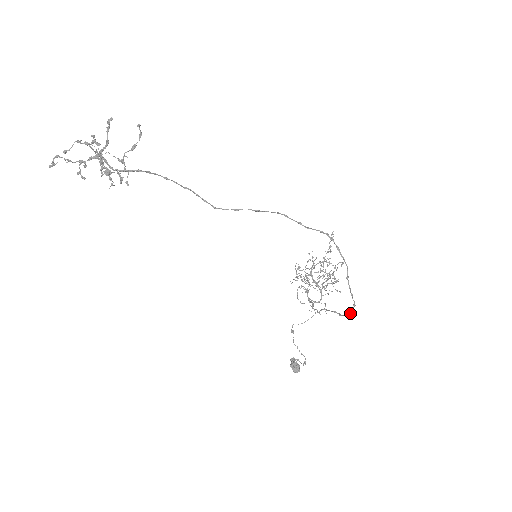
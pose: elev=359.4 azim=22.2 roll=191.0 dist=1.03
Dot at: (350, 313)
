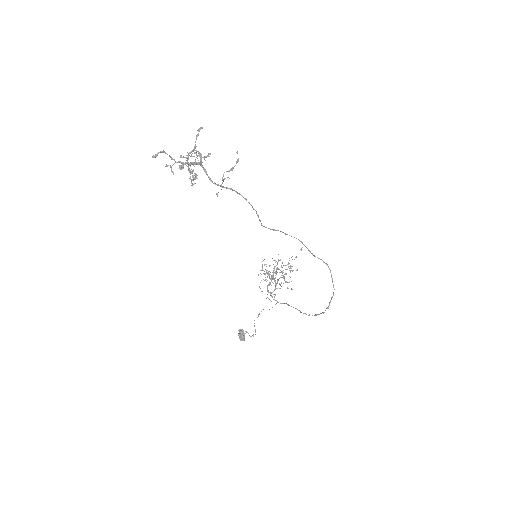
Dot at: (315, 315)
